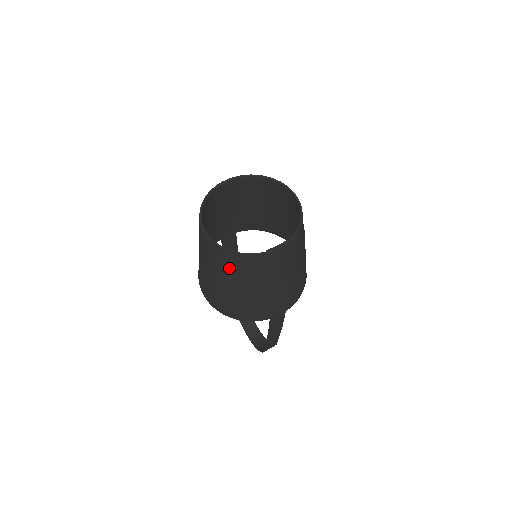
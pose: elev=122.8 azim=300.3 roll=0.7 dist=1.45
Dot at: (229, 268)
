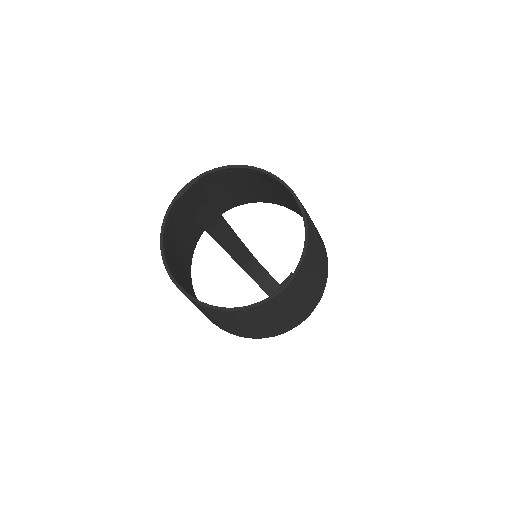
Dot at: (225, 317)
